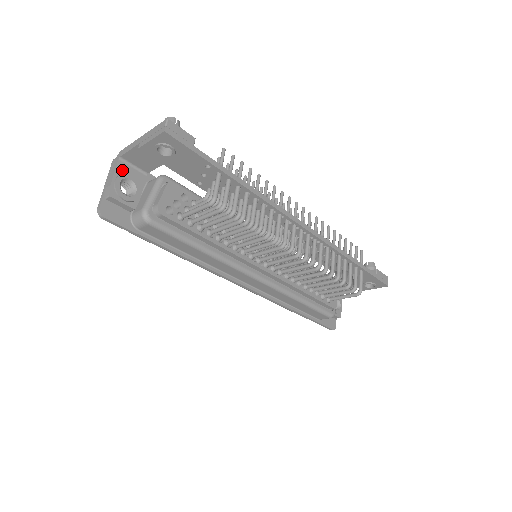
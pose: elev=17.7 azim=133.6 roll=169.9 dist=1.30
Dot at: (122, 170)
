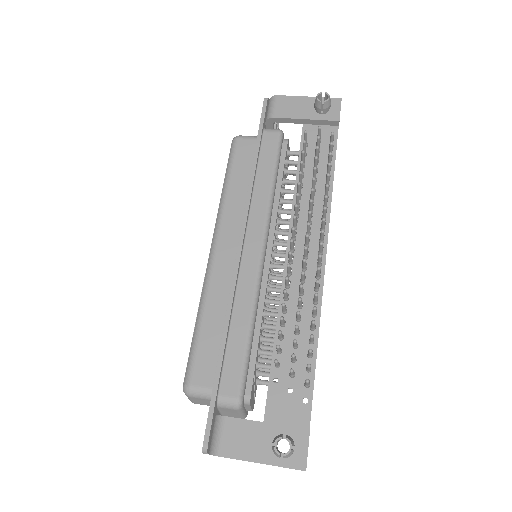
Dot at: occluded
